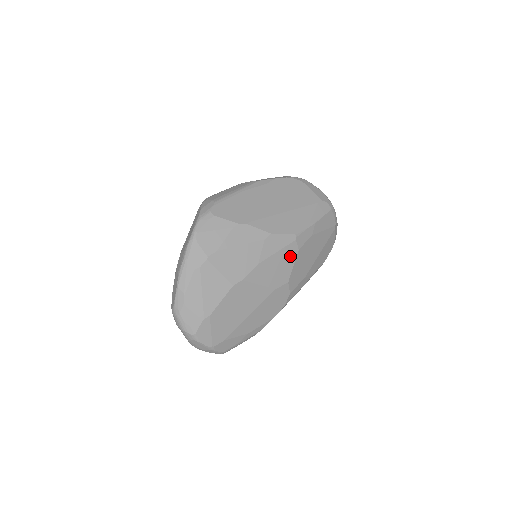
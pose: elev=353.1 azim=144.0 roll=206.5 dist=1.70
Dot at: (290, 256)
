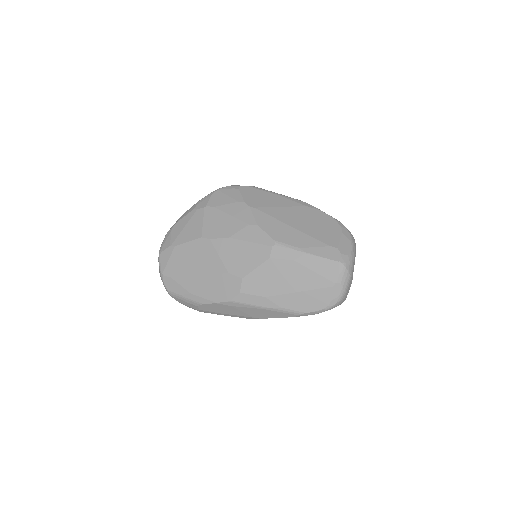
Dot at: (259, 256)
